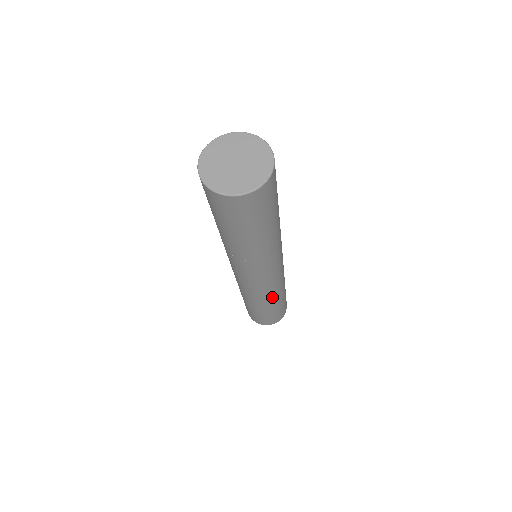
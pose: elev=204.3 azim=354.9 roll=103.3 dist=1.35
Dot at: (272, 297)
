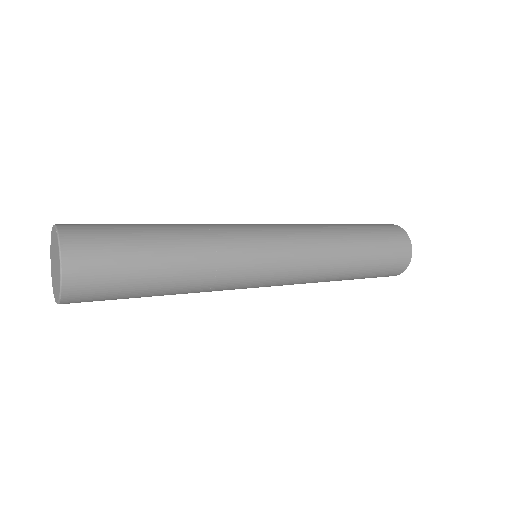
Dot at: (319, 281)
